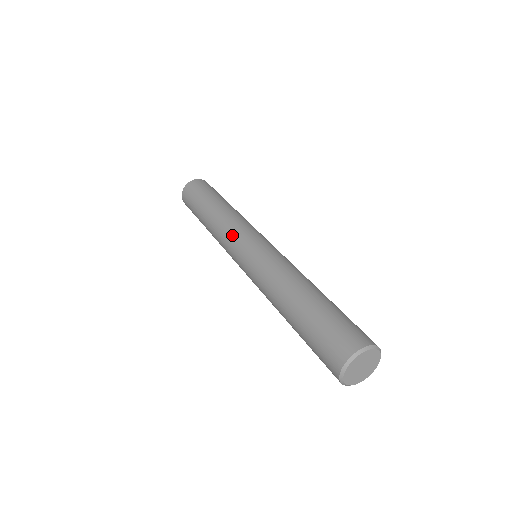
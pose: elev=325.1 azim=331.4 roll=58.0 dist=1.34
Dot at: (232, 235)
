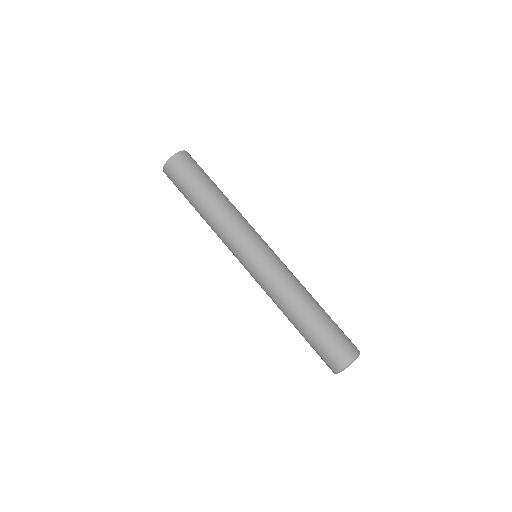
Dot at: (244, 234)
